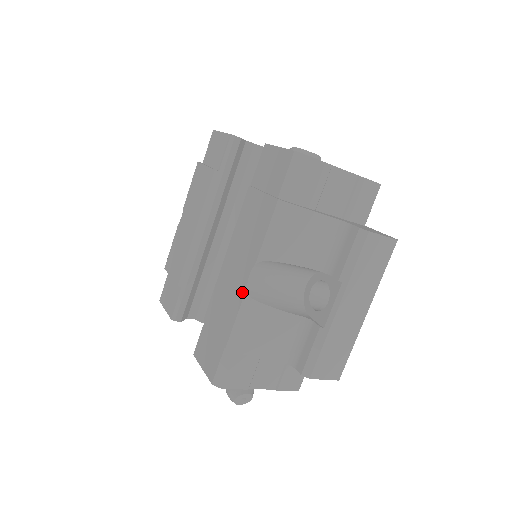
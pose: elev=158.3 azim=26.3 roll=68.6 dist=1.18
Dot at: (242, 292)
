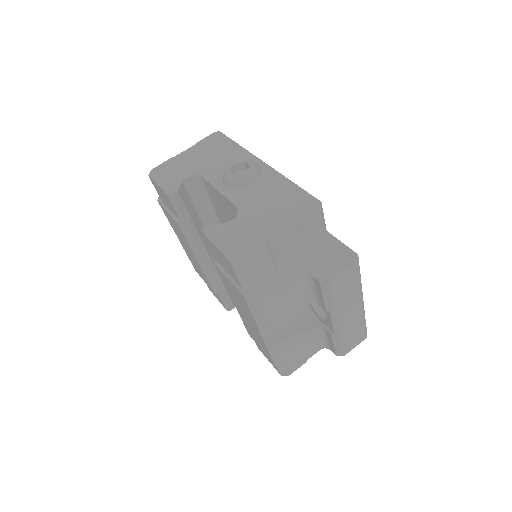
Dot at: (262, 340)
